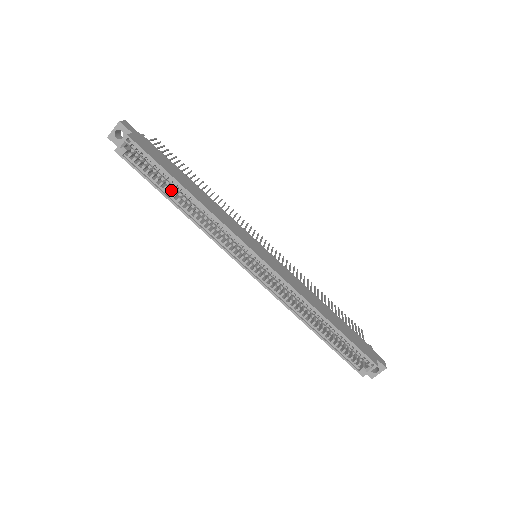
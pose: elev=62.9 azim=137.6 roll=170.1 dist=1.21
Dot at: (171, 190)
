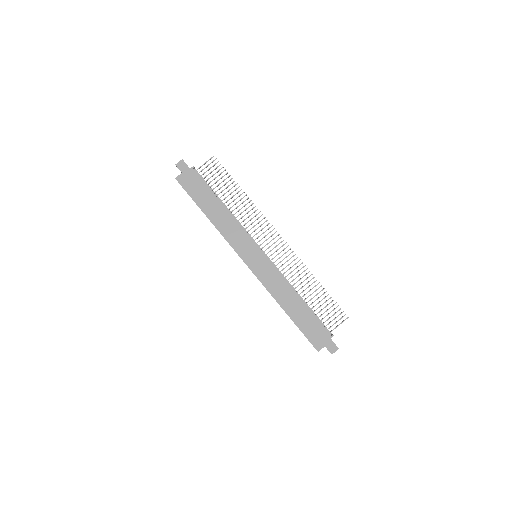
Dot at: occluded
